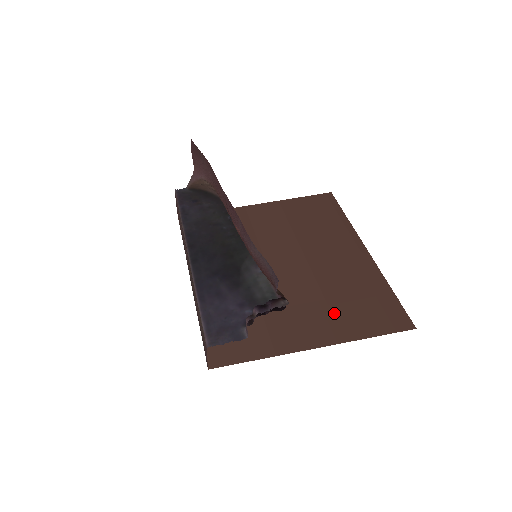
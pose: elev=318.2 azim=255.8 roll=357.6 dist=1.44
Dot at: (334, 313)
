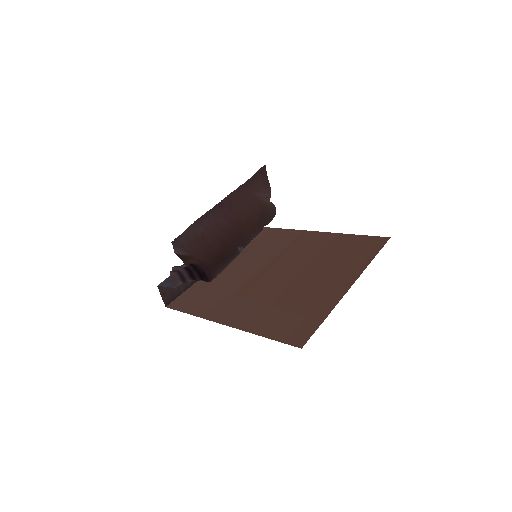
Dot at: (264, 312)
